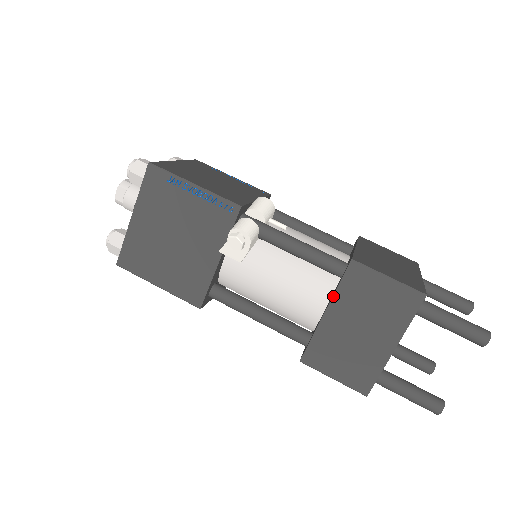
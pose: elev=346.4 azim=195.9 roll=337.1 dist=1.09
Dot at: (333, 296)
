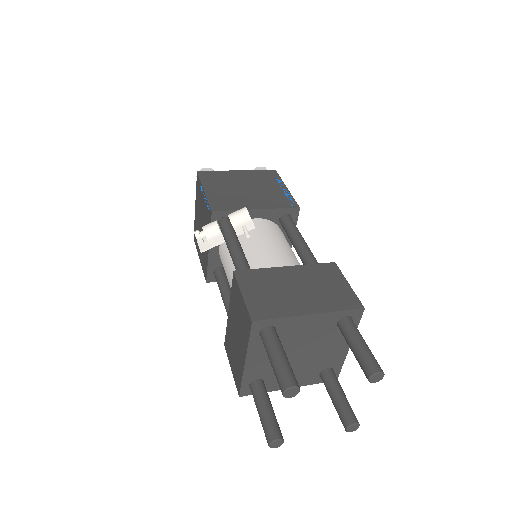
Dot at: (230, 299)
